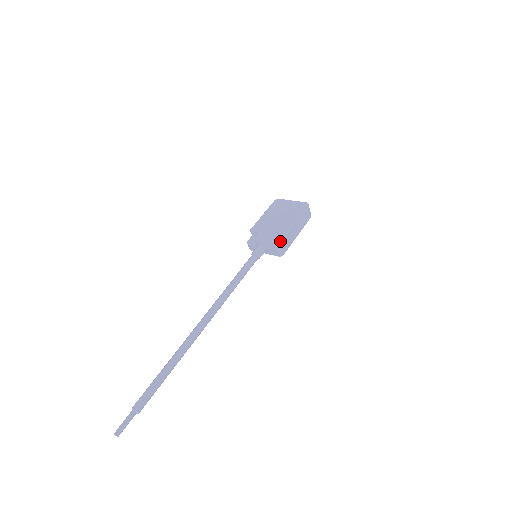
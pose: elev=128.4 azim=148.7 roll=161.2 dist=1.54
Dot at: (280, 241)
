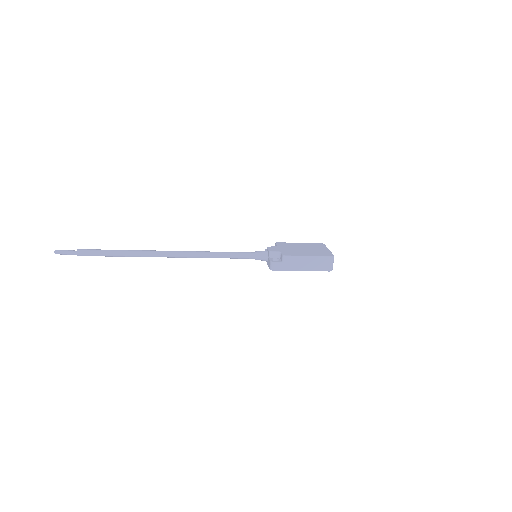
Dot at: (281, 260)
